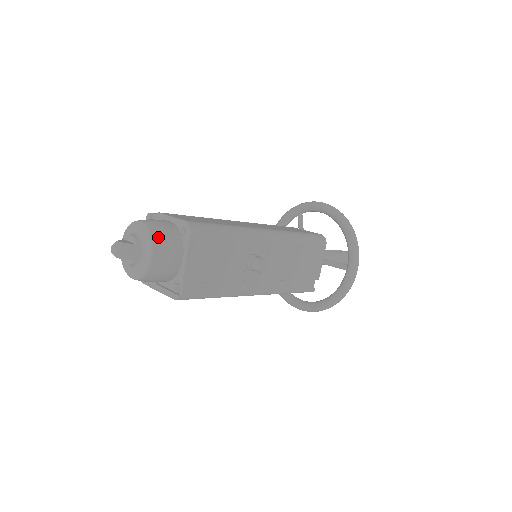
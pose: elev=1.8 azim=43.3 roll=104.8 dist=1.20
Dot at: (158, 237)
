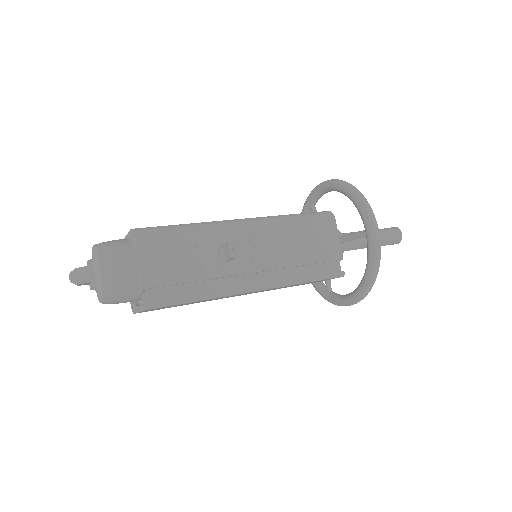
Dot at: (104, 251)
